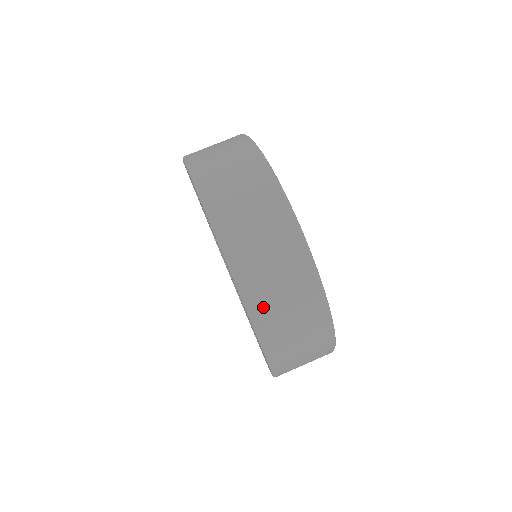
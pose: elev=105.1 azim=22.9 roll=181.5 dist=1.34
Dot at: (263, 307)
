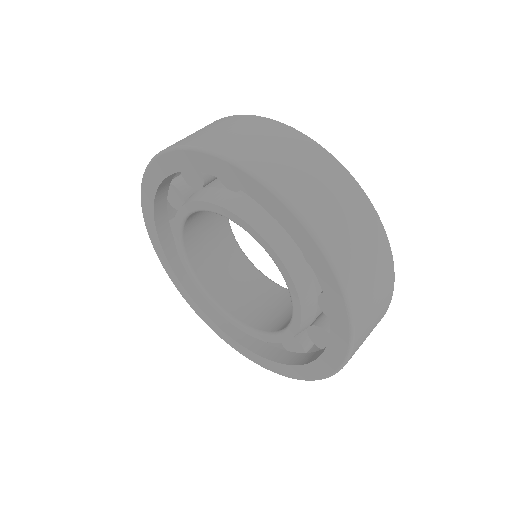
Dot at: (348, 264)
